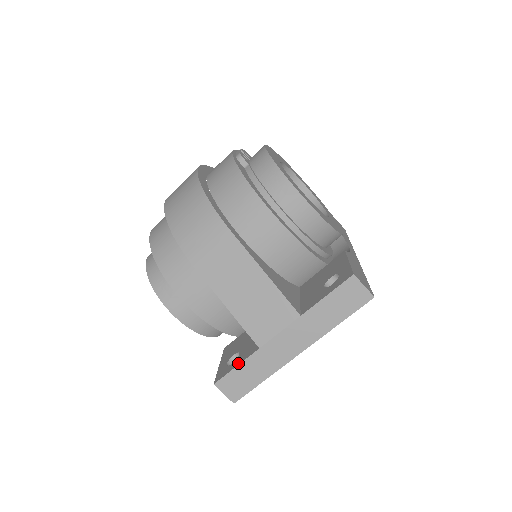
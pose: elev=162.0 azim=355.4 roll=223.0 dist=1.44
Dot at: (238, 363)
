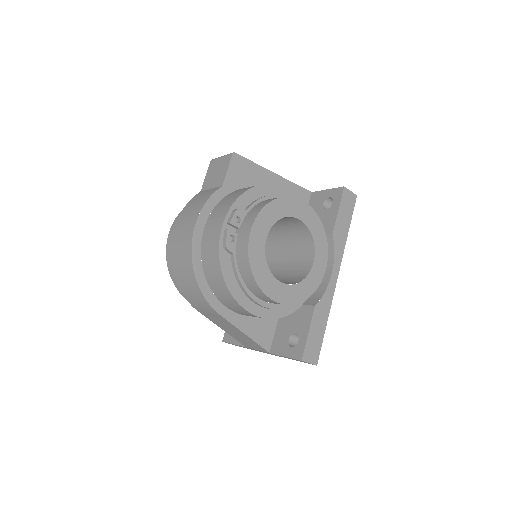
Dot at: (235, 343)
